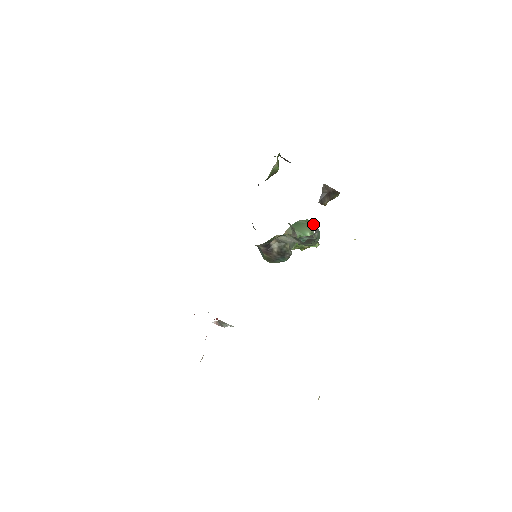
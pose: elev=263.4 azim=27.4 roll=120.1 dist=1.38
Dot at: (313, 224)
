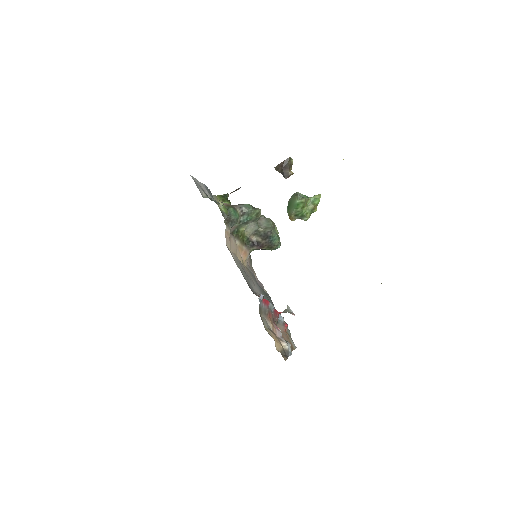
Dot at: (296, 193)
